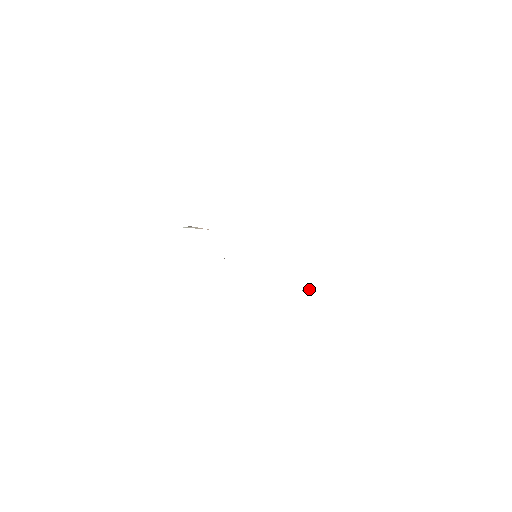
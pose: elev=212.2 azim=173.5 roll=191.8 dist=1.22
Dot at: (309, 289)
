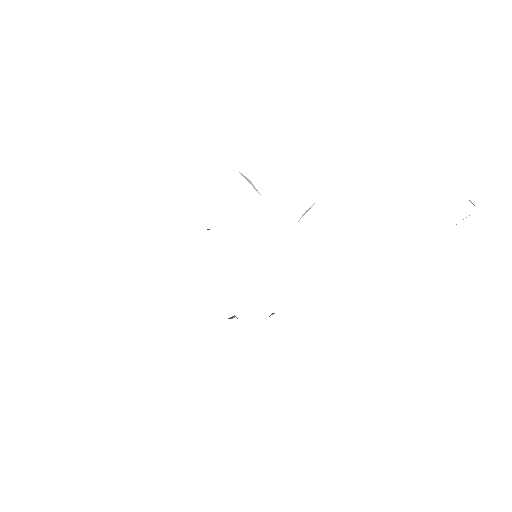
Dot at: occluded
